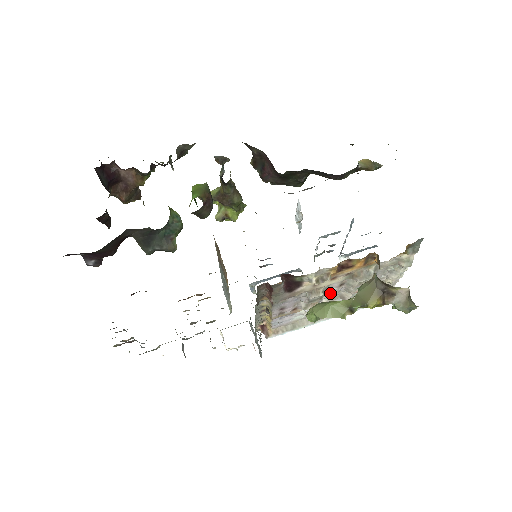
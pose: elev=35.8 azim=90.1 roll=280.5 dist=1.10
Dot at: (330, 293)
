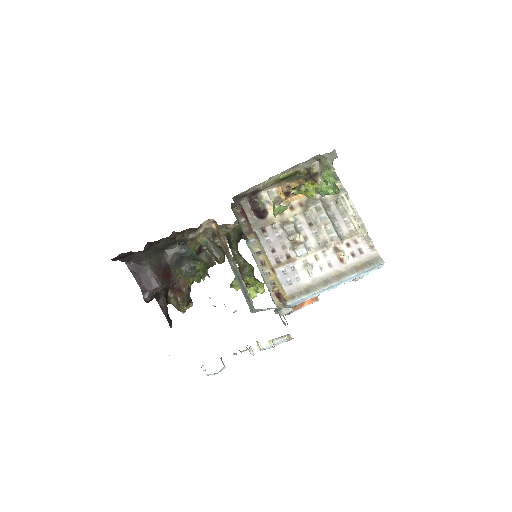
Dot at: (308, 236)
